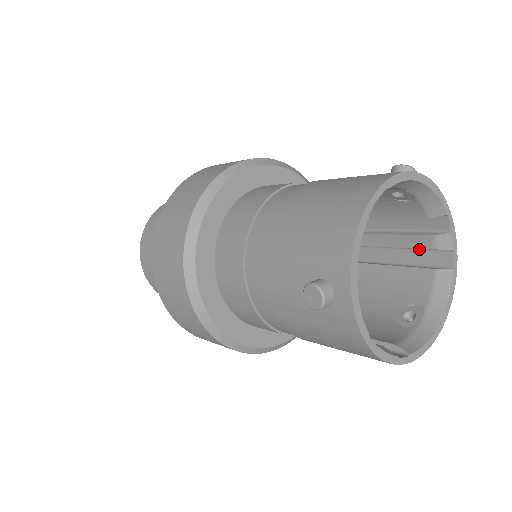
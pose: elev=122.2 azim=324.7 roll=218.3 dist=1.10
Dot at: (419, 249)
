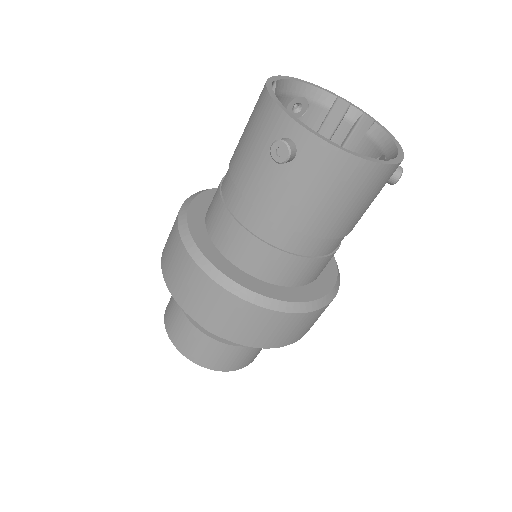
Dot at: (348, 139)
